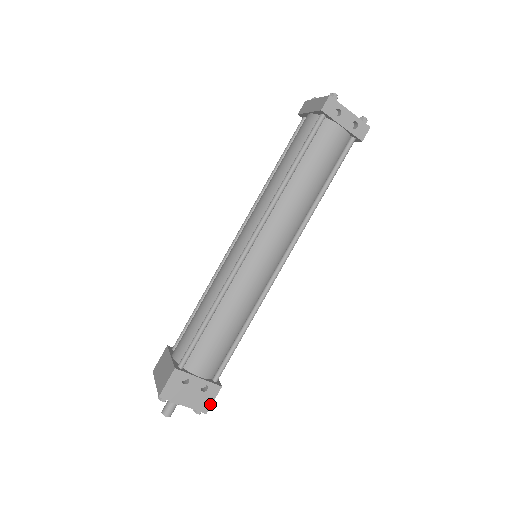
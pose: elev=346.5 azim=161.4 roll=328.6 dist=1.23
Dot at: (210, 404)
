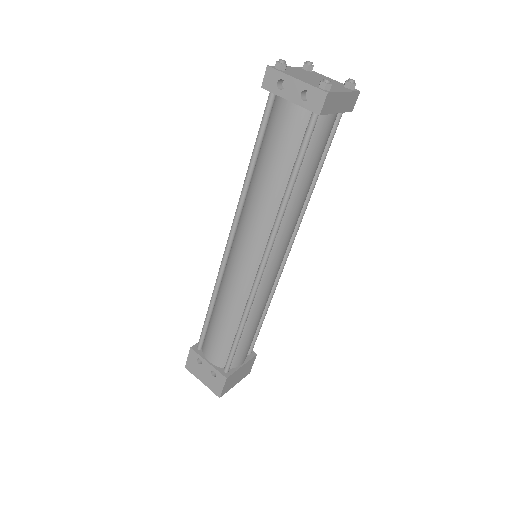
Dot at: (221, 390)
